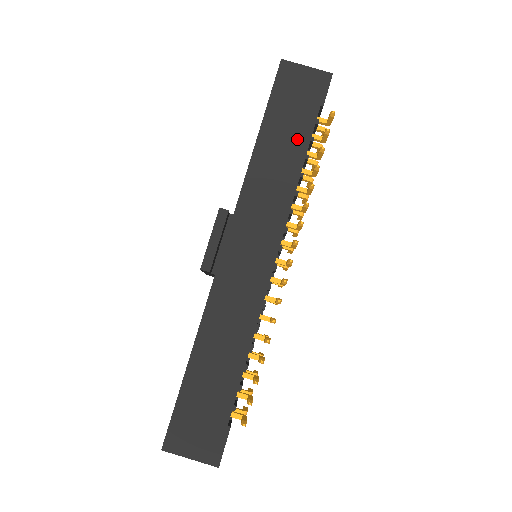
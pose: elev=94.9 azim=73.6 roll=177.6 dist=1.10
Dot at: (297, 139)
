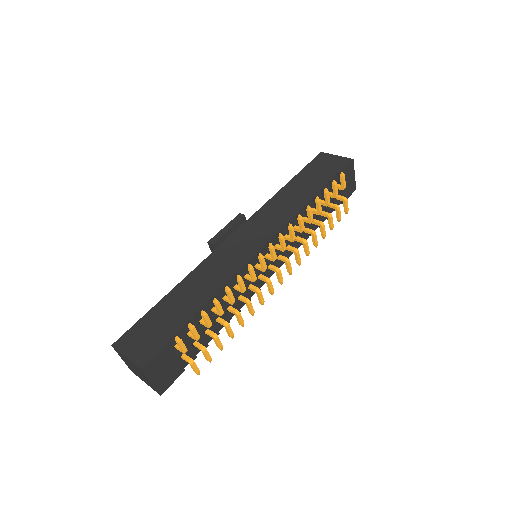
Dot at: (312, 187)
